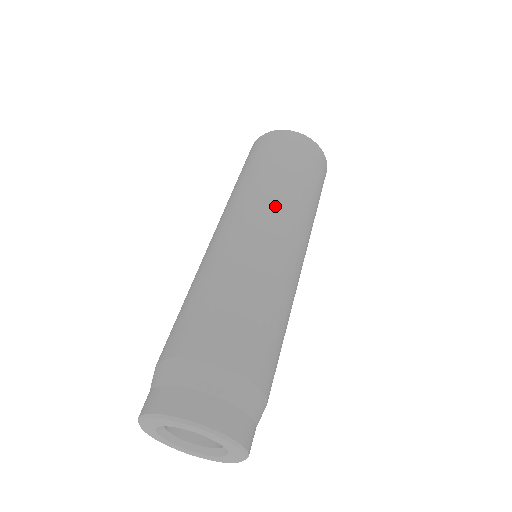
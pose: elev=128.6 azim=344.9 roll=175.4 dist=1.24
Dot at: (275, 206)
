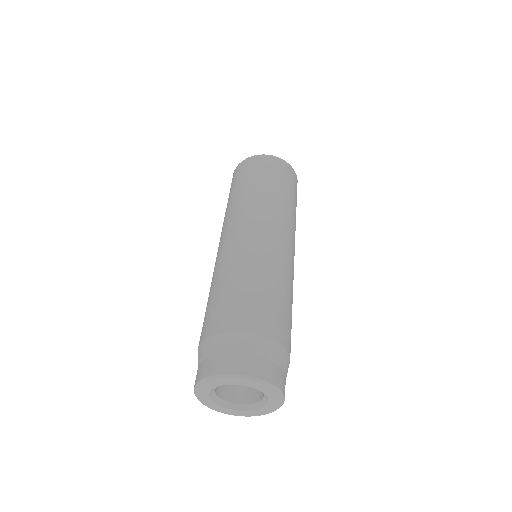
Dot at: (286, 223)
